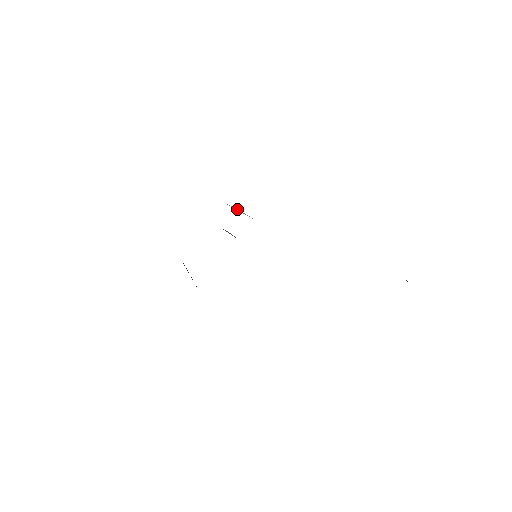
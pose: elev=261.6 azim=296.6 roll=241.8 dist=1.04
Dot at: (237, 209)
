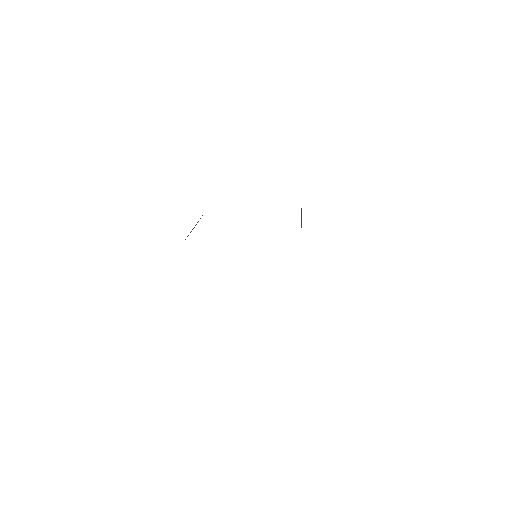
Dot at: occluded
